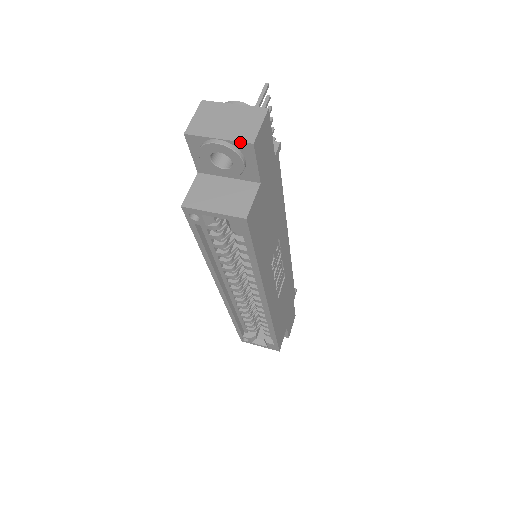
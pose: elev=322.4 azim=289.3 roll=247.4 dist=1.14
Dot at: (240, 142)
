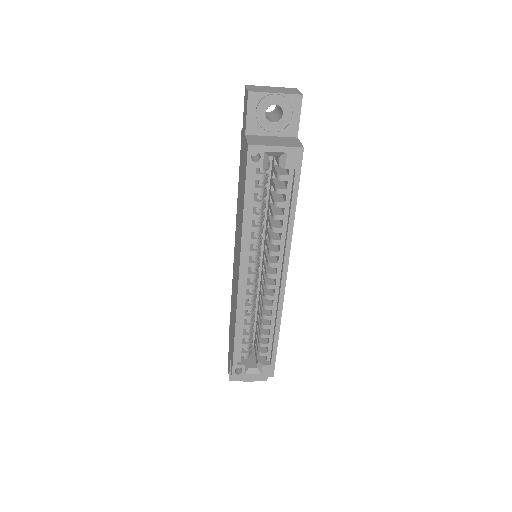
Dot at: (293, 94)
